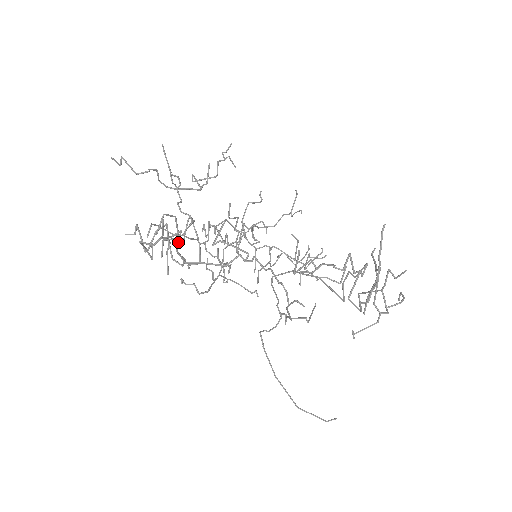
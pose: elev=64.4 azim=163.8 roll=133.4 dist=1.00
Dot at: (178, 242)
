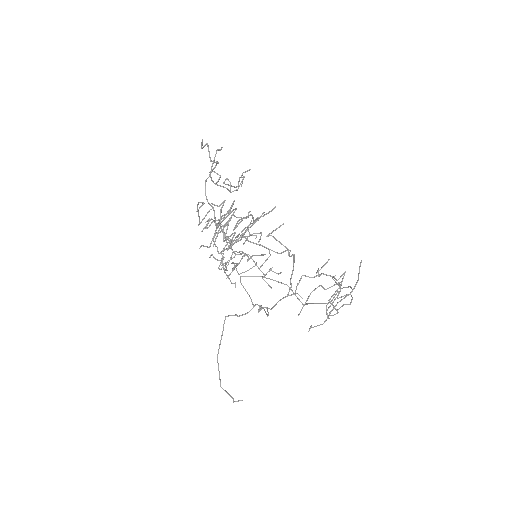
Dot at: (252, 225)
